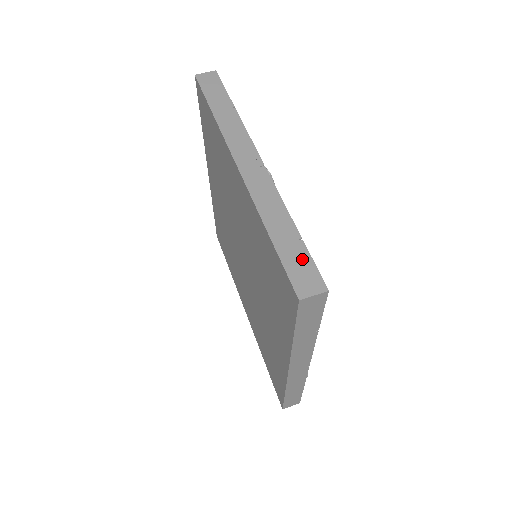
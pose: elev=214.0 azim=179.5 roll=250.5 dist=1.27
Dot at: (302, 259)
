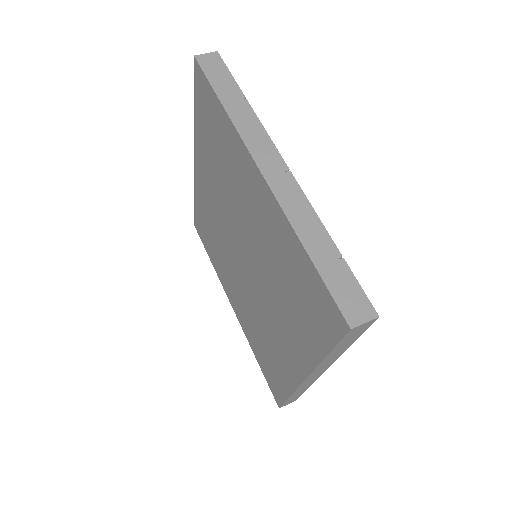
Dot at: (347, 281)
